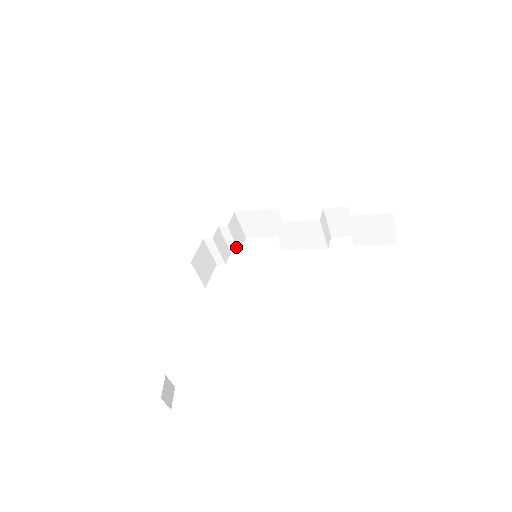
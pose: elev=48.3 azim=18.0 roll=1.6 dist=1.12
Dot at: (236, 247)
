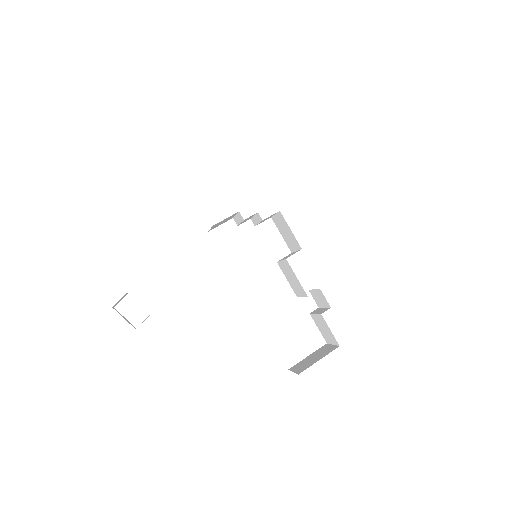
Dot at: (256, 224)
